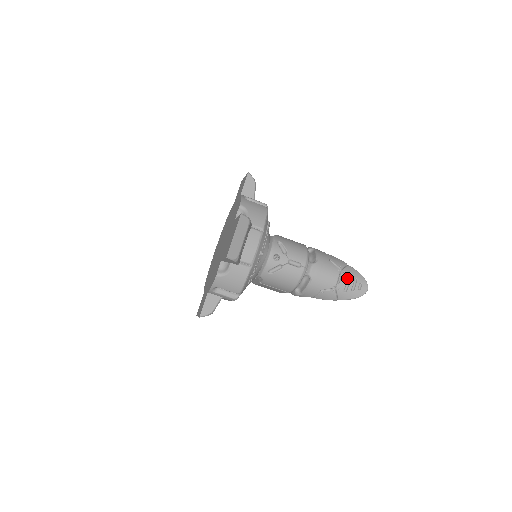
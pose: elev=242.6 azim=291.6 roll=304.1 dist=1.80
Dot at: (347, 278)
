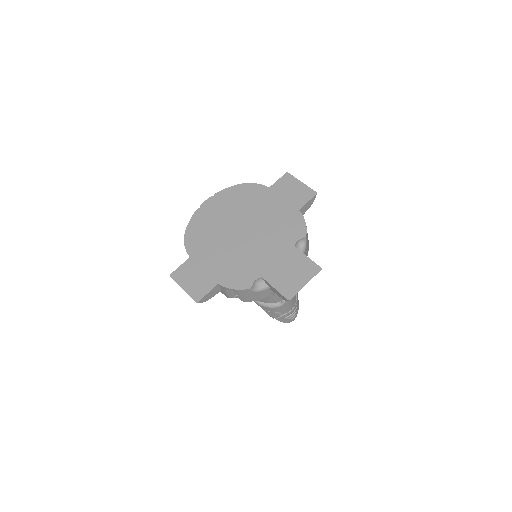
Dot at: (294, 310)
